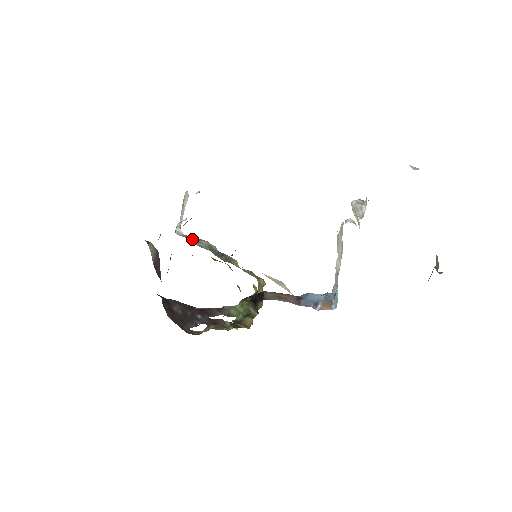
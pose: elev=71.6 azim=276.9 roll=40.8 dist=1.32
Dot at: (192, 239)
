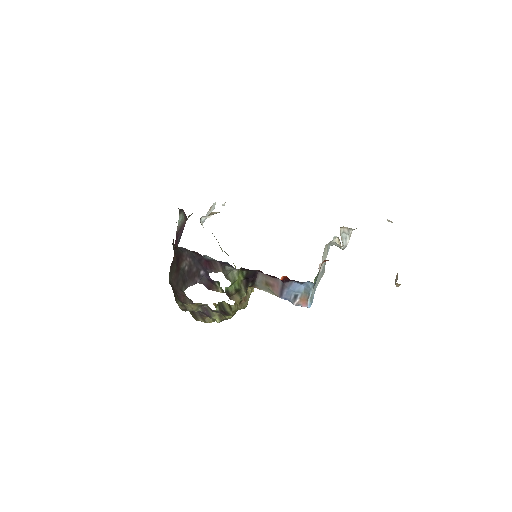
Dot at: occluded
